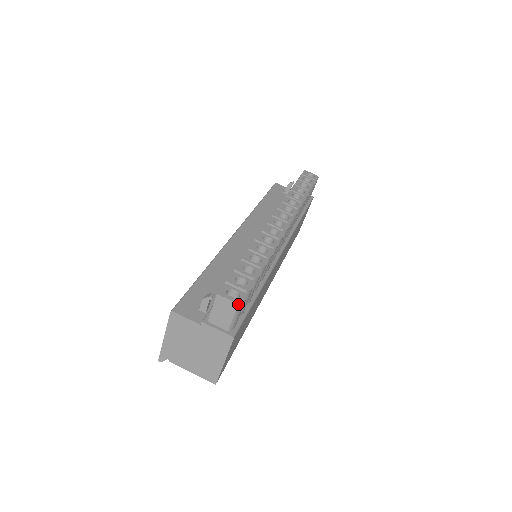
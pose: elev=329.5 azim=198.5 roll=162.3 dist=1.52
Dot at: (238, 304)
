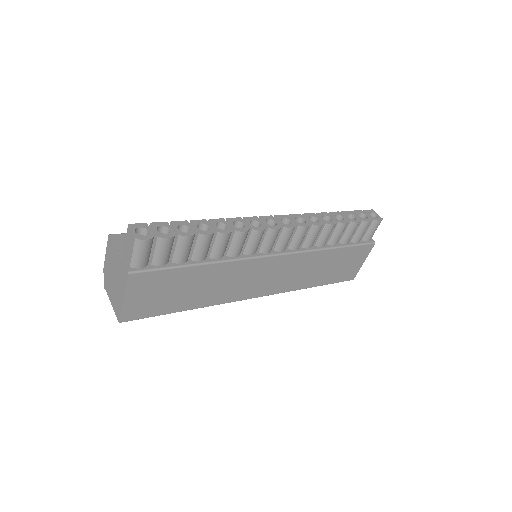
Dot at: (136, 238)
